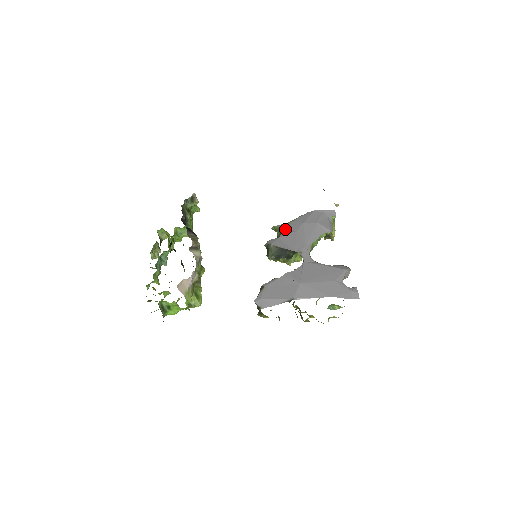
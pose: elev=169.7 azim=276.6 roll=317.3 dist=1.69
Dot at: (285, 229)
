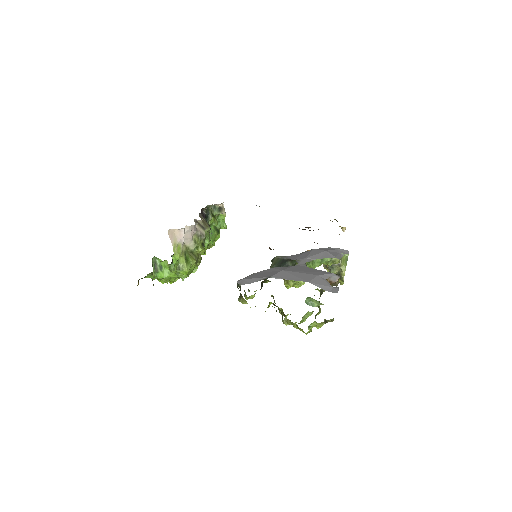
Dot at: occluded
